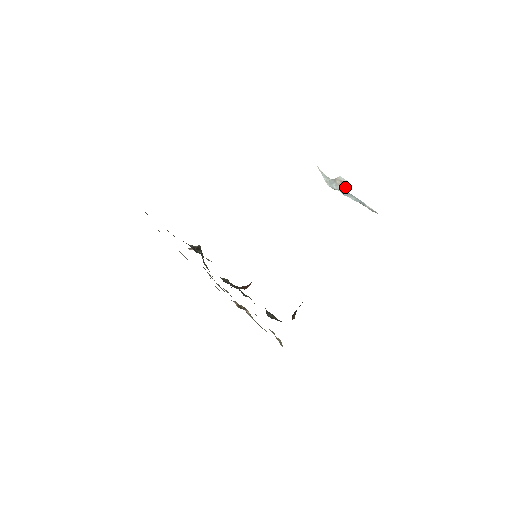
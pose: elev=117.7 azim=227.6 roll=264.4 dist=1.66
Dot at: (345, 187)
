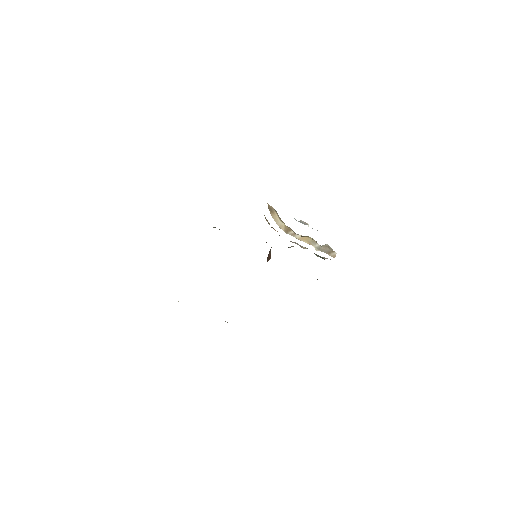
Dot at: occluded
